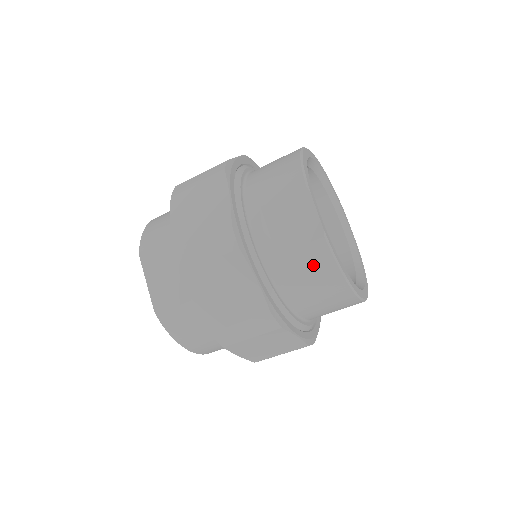
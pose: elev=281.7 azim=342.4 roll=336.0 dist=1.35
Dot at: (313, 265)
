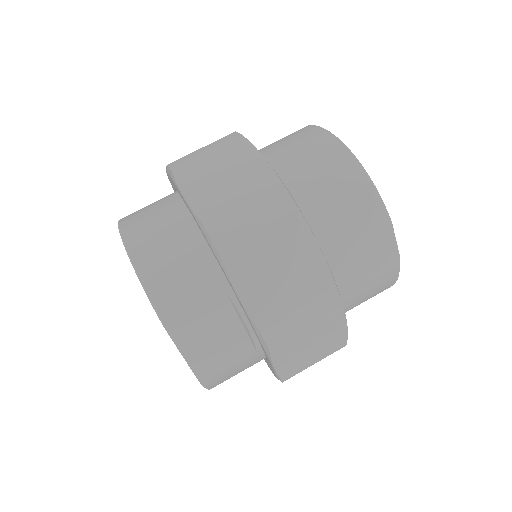
Dot at: (379, 288)
